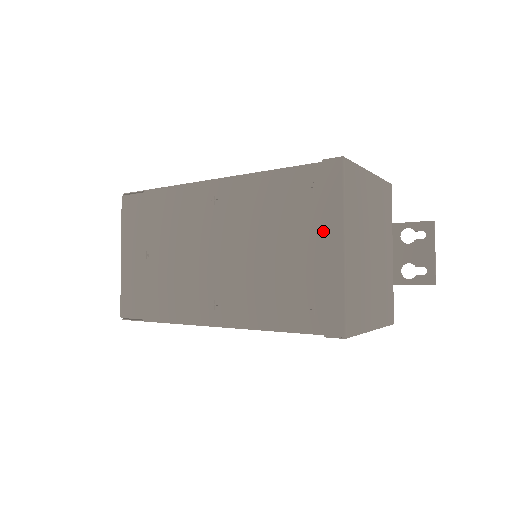
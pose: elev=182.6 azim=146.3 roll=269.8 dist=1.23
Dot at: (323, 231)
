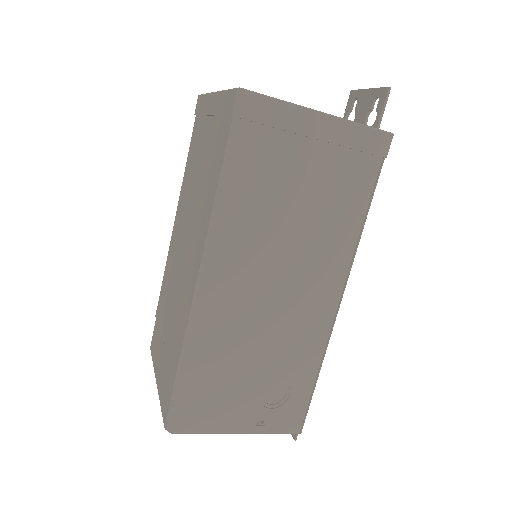
Dot at: (206, 114)
